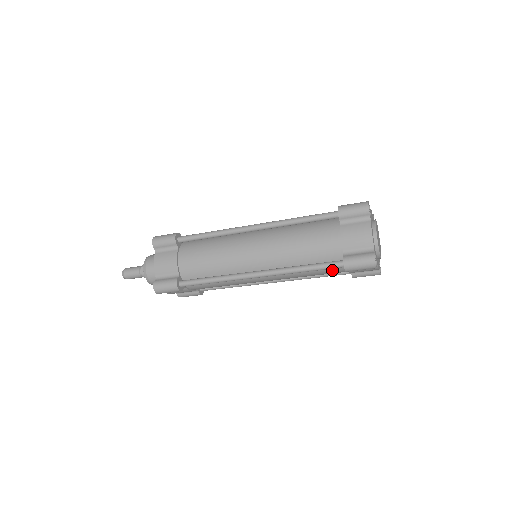
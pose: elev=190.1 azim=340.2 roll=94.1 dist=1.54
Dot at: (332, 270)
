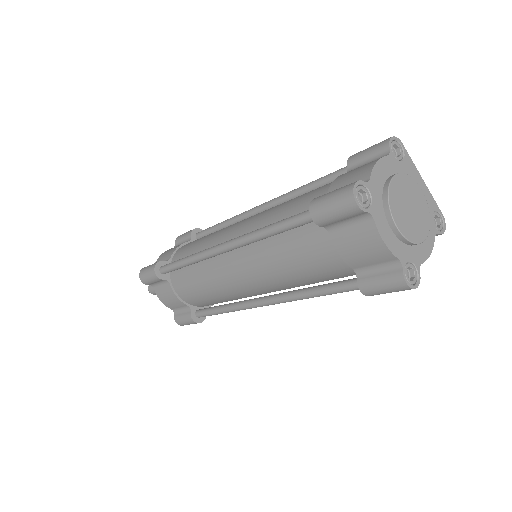
Dot at: occluded
